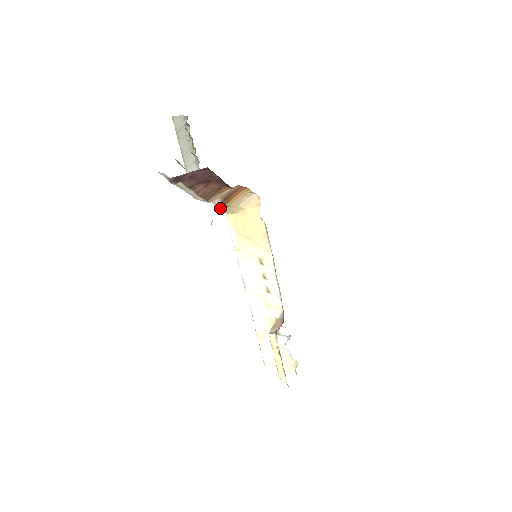
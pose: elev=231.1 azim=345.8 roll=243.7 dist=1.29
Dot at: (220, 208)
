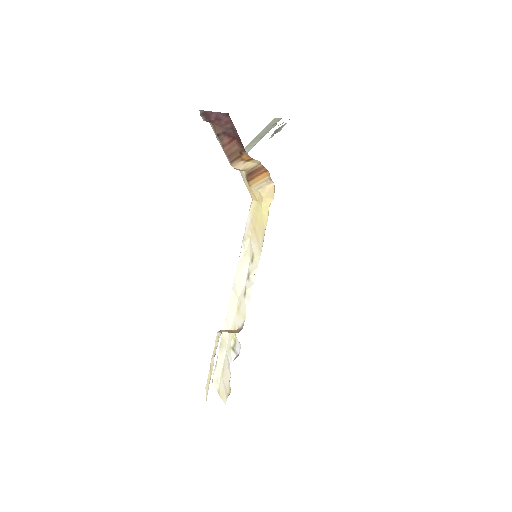
Dot at: (247, 188)
